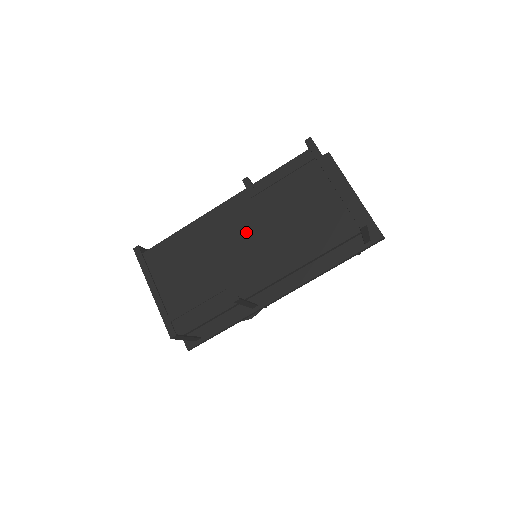
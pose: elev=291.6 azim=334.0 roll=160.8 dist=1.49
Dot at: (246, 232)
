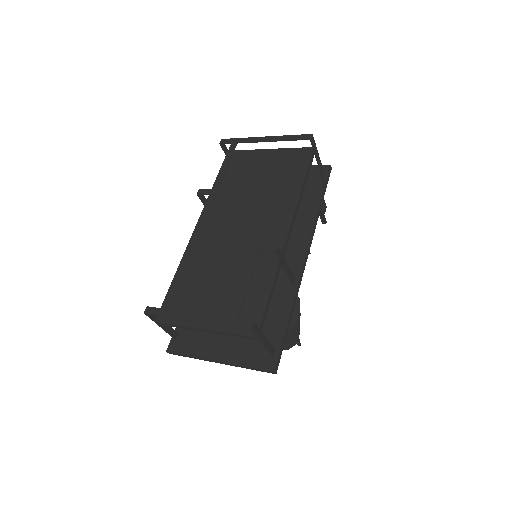
Dot at: (233, 224)
